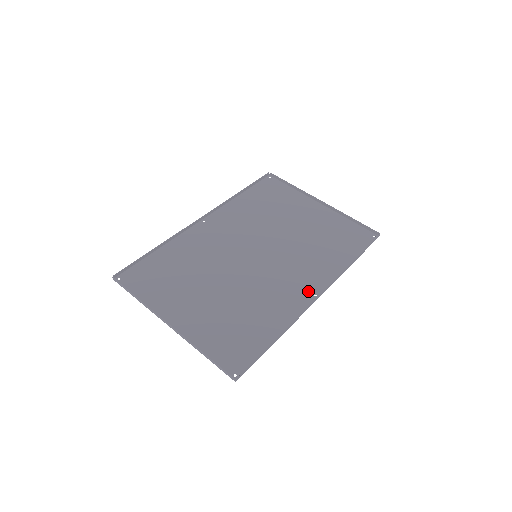
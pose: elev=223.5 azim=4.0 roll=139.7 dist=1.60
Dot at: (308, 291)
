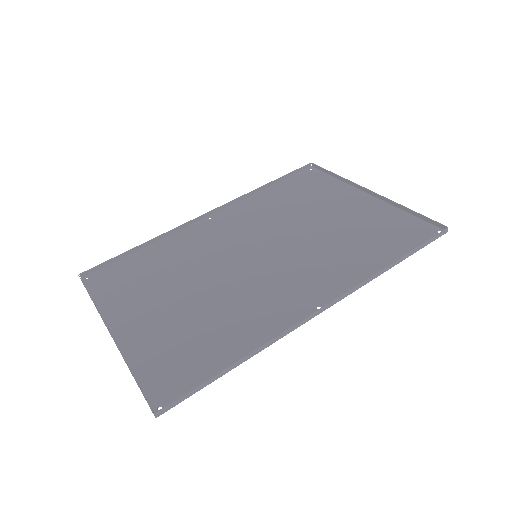
Dot at: (310, 301)
